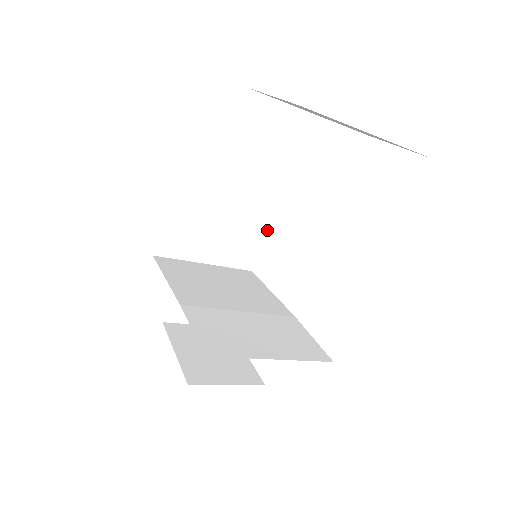
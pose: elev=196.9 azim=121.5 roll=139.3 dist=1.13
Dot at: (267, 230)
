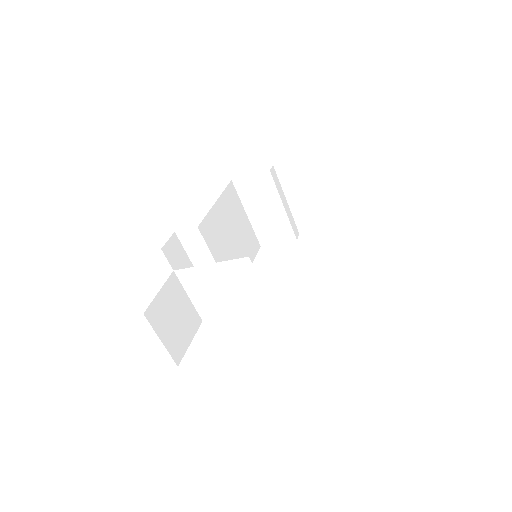
Dot at: occluded
